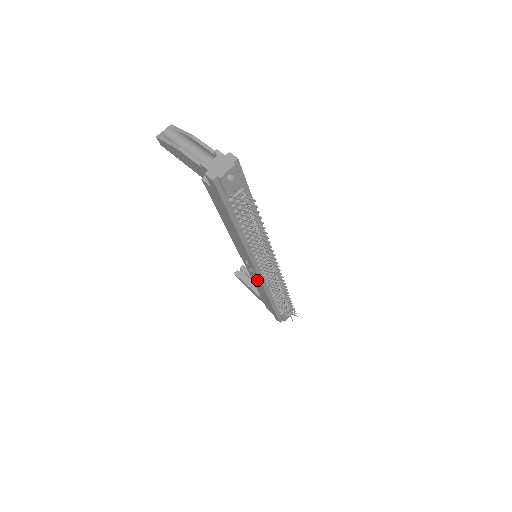
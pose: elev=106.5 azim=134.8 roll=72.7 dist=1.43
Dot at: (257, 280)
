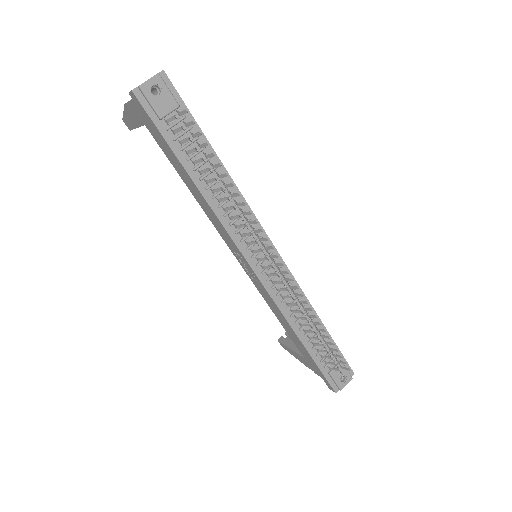
Dot at: (266, 295)
